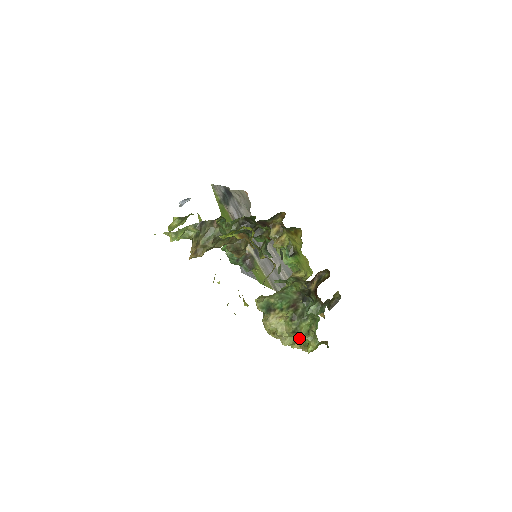
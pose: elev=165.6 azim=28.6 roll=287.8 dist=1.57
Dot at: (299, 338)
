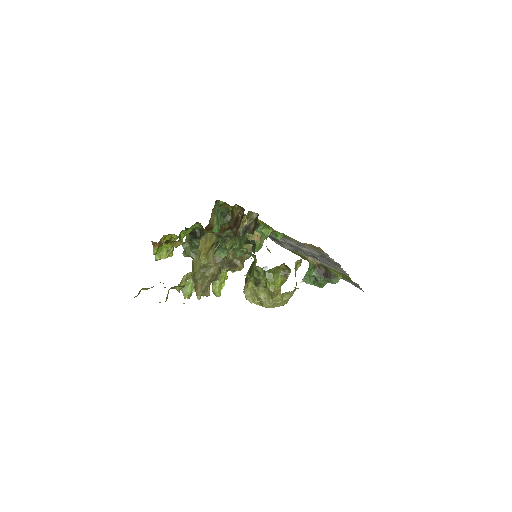
Dot at: occluded
